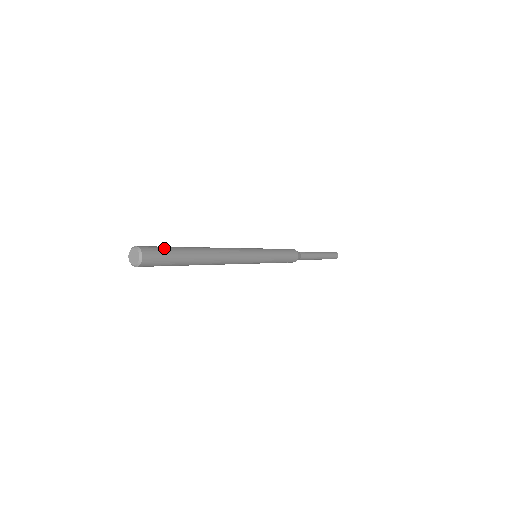
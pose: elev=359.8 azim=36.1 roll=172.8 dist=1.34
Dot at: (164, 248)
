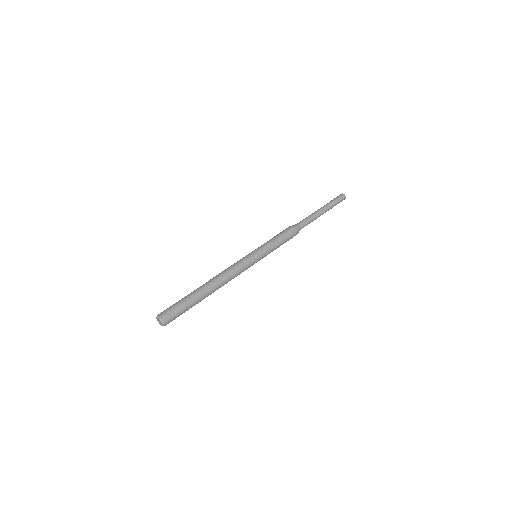
Dot at: (176, 305)
